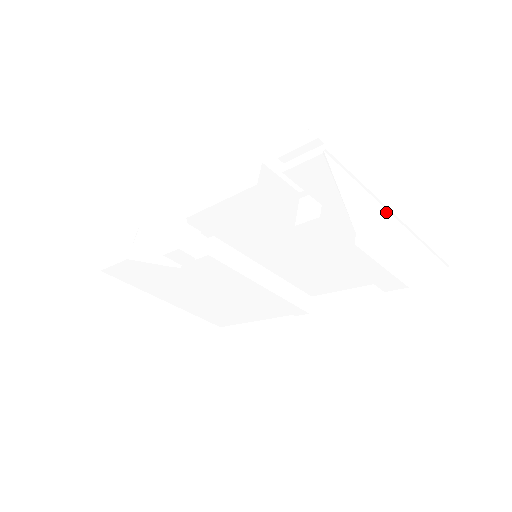
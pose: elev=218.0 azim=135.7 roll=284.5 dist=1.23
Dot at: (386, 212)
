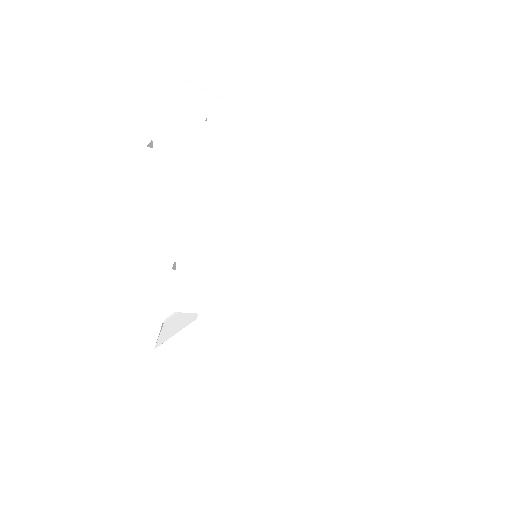
Dot at: (258, 69)
